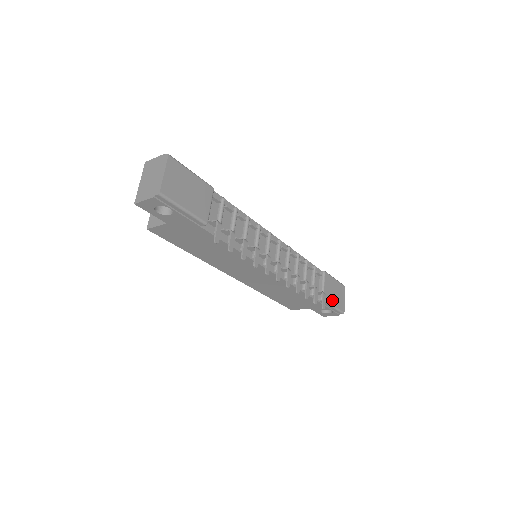
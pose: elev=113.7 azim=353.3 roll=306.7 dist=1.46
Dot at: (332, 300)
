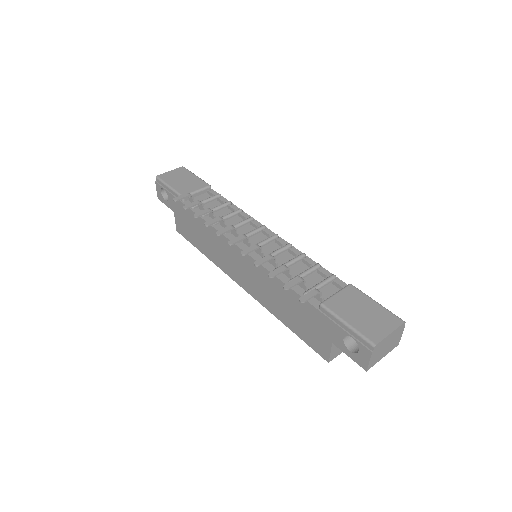
Dot at: (347, 315)
